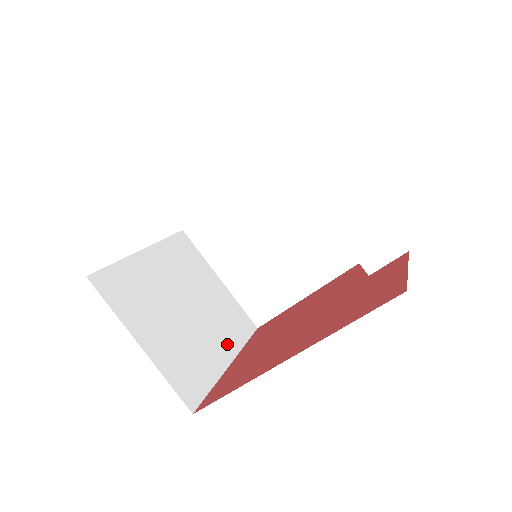
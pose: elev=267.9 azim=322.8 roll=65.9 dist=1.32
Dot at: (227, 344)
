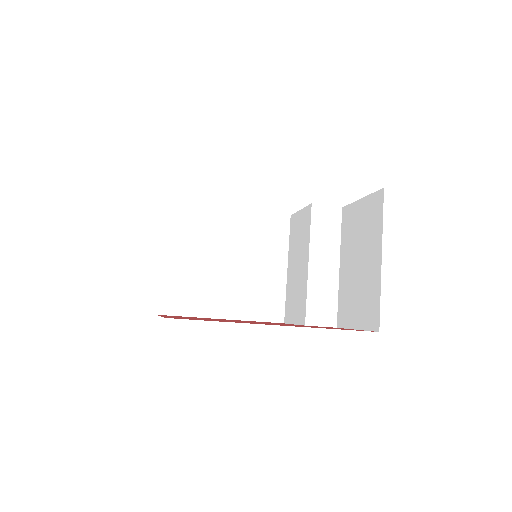
Dot at: occluded
